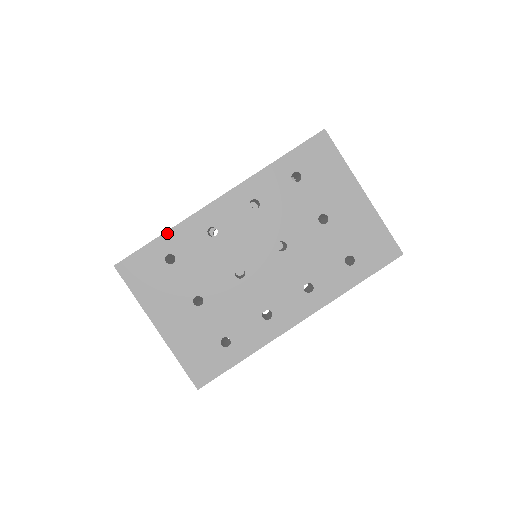
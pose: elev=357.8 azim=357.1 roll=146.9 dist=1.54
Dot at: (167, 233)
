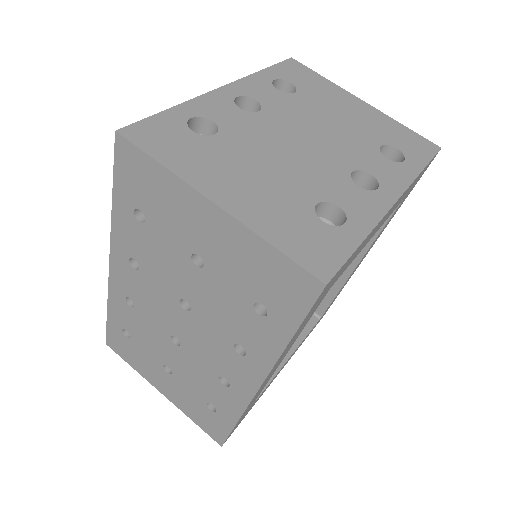
Dot at: (108, 311)
